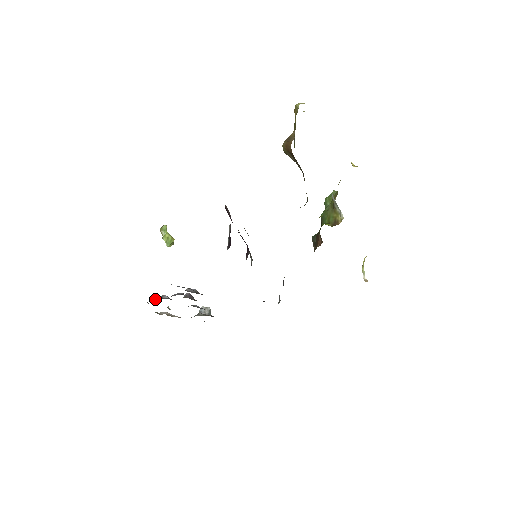
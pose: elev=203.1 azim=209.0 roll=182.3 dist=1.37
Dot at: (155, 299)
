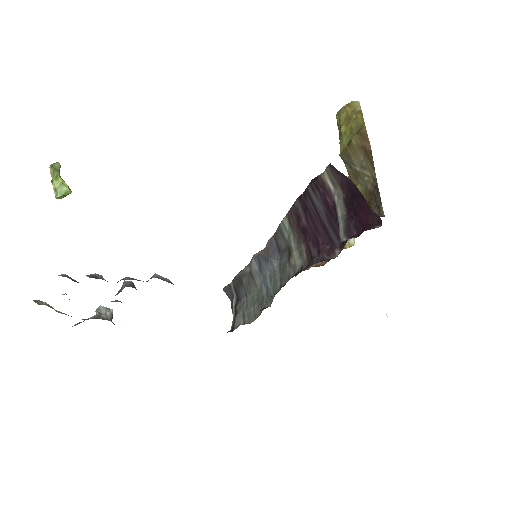
Dot at: occluded
